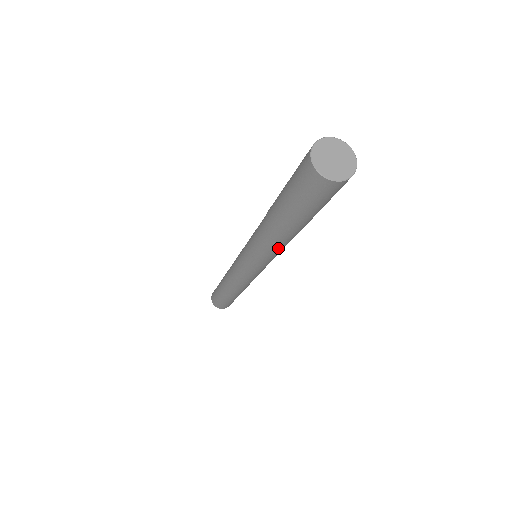
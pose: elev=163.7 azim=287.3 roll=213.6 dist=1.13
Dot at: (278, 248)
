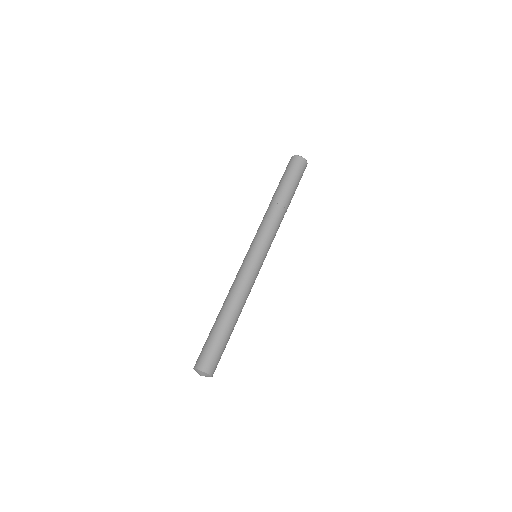
Dot at: (280, 222)
